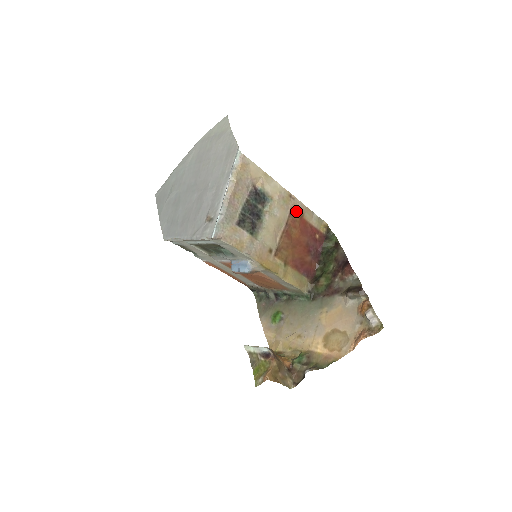
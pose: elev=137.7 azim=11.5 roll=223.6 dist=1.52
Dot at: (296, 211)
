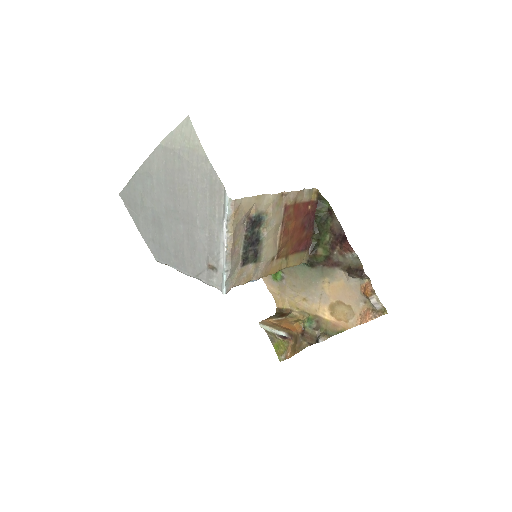
Dot at: (289, 204)
